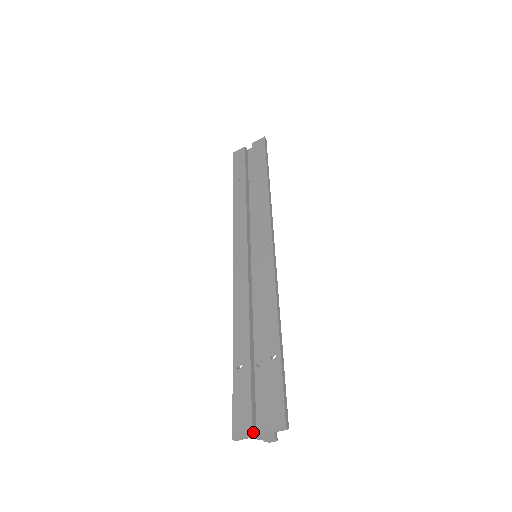
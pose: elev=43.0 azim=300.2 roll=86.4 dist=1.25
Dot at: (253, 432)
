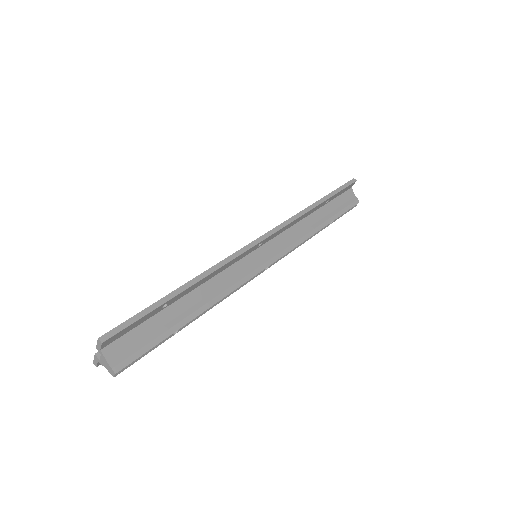
Dot at: (99, 353)
